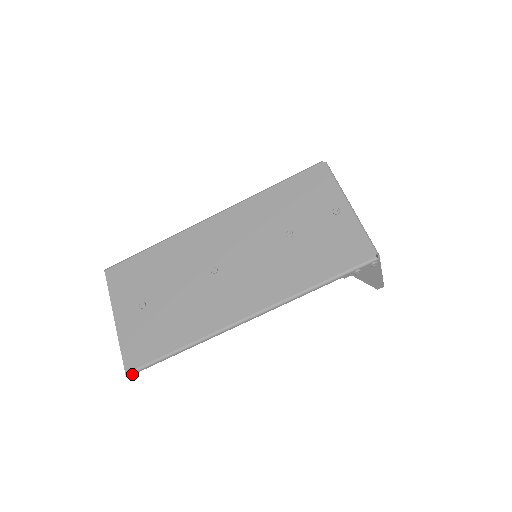
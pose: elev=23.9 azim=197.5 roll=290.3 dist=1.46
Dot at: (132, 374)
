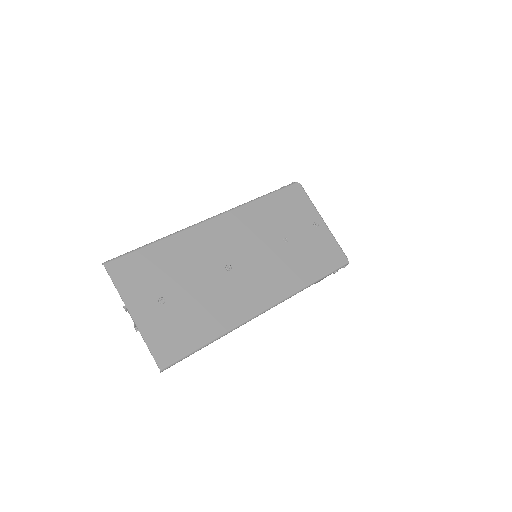
Dot at: (165, 369)
